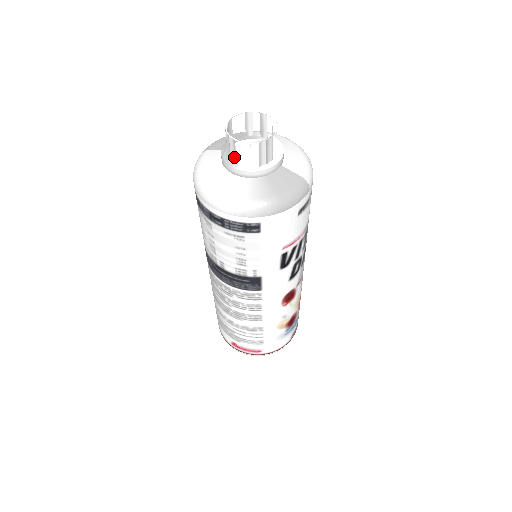
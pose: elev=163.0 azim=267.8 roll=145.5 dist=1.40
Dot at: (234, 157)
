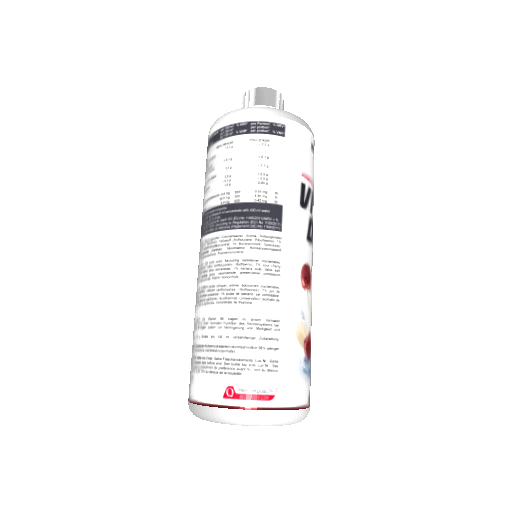
Dot at: (253, 104)
